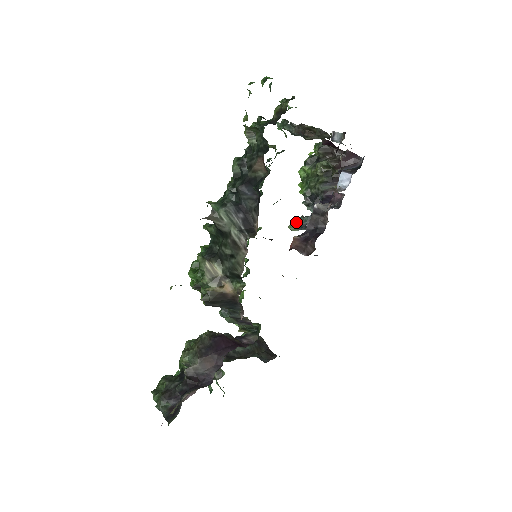
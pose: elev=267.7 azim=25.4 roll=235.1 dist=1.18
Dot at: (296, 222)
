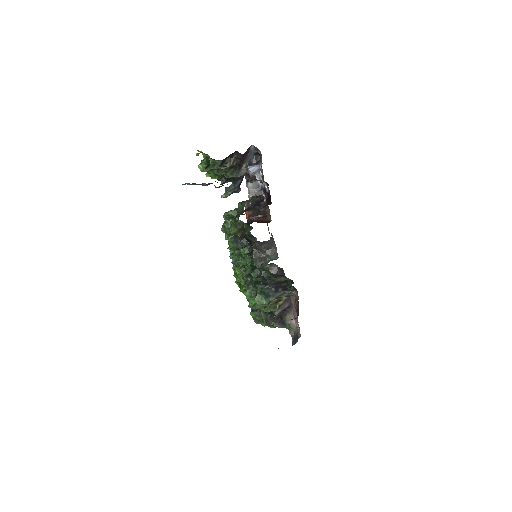
Dot at: (225, 193)
